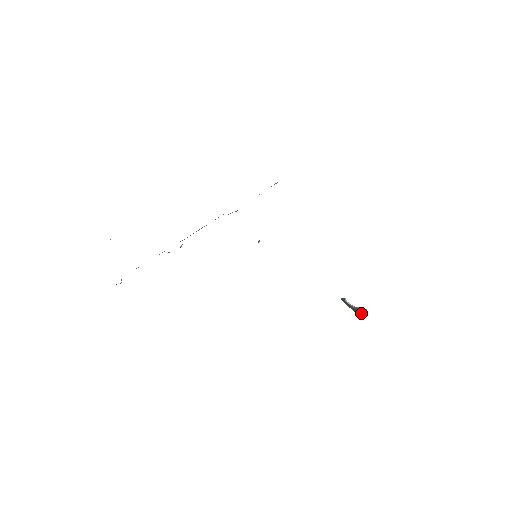
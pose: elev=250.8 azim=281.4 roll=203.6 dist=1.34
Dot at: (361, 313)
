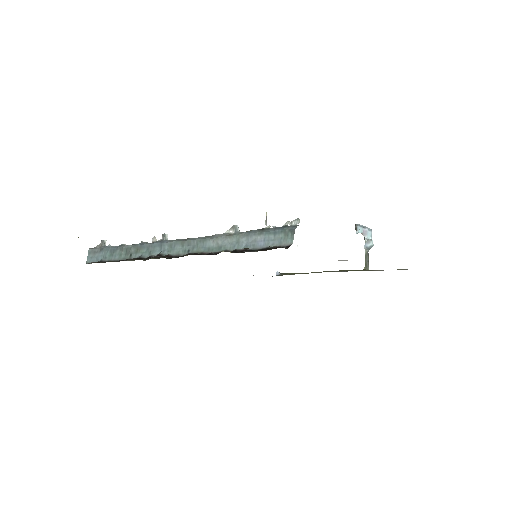
Dot at: (368, 244)
